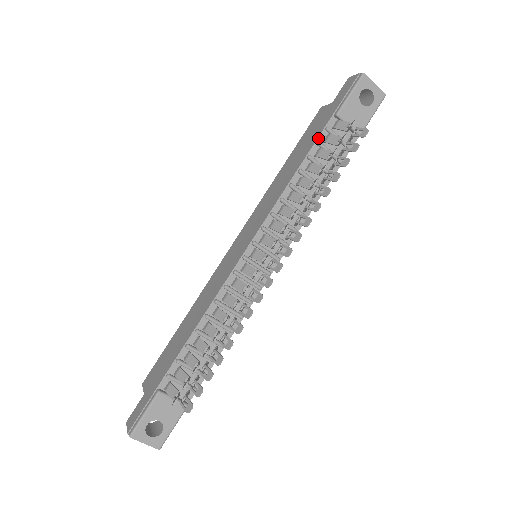
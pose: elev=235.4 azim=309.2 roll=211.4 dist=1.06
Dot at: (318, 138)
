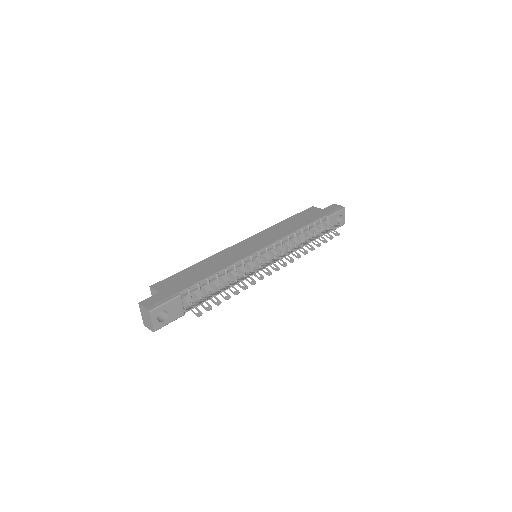
Dot at: (315, 221)
